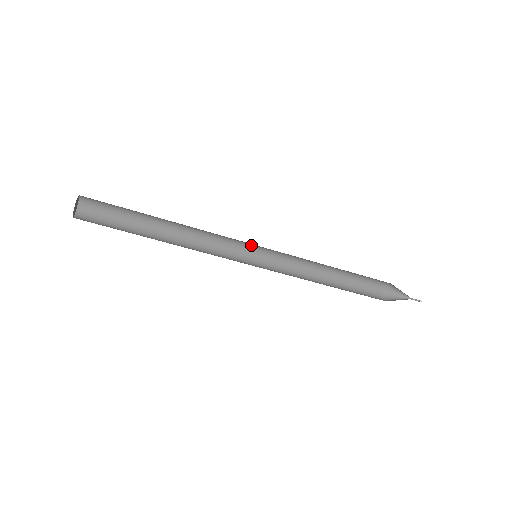
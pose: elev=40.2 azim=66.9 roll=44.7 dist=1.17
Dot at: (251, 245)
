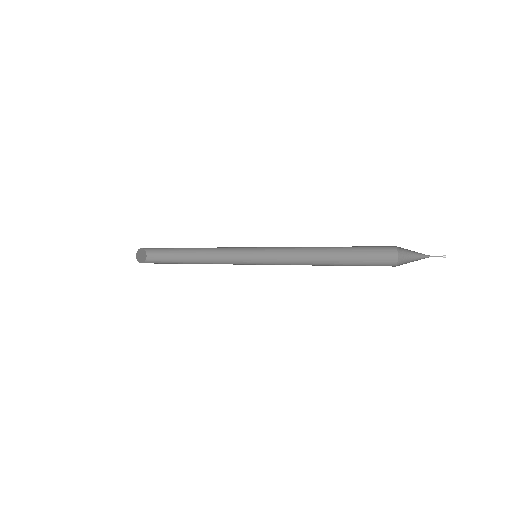
Dot at: occluded
